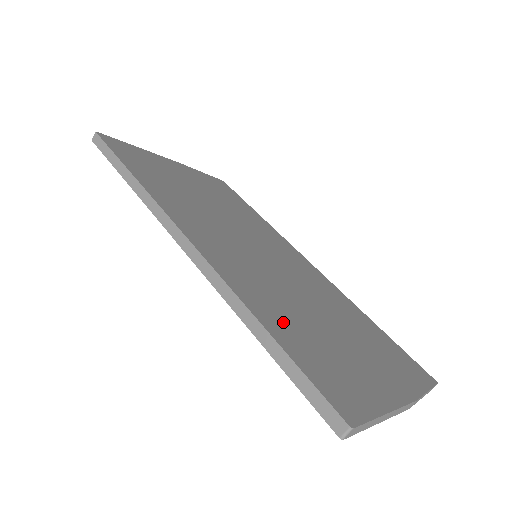
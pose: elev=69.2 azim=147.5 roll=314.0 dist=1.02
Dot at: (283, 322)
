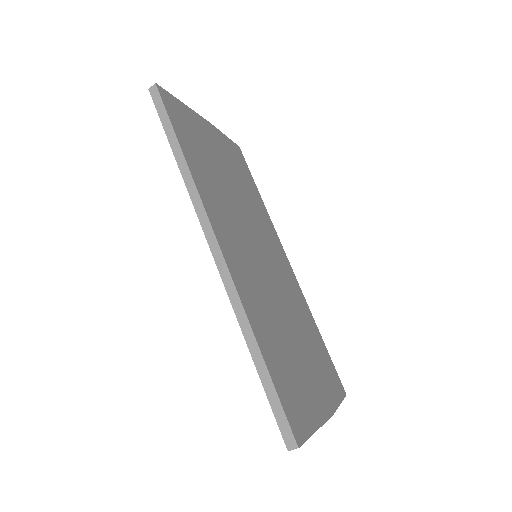
Dot at: (271, 343)
